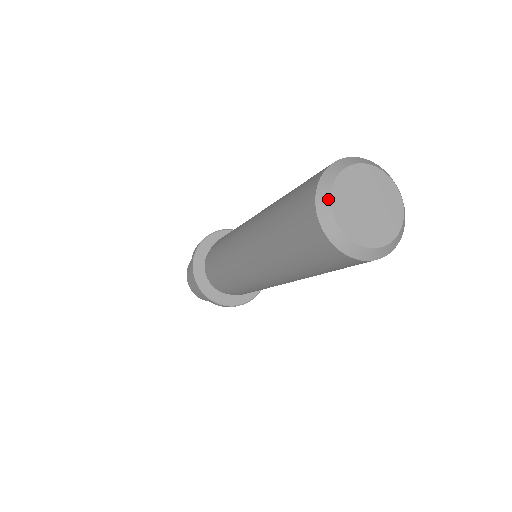
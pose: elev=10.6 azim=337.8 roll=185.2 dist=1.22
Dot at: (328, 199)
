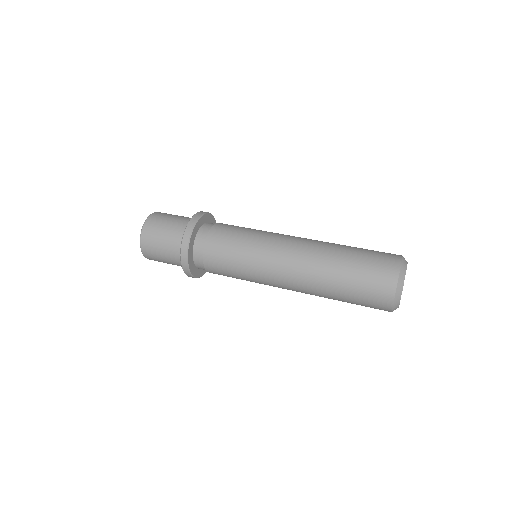
Dot at: (404, 276)
